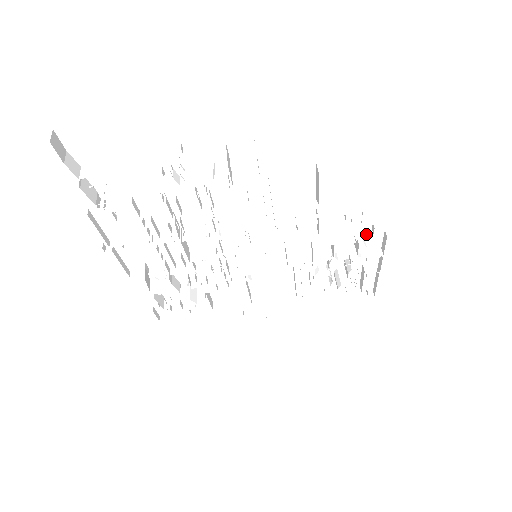
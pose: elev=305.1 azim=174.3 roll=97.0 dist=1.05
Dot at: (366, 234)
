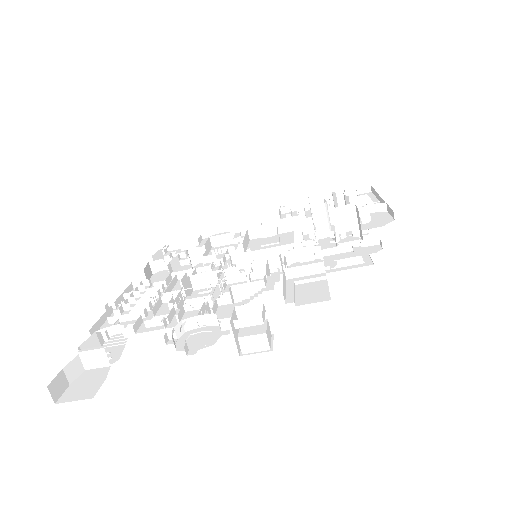
Dot at: (373, 241)
